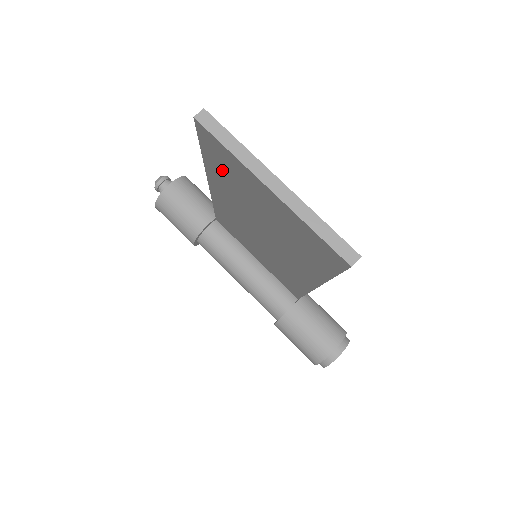
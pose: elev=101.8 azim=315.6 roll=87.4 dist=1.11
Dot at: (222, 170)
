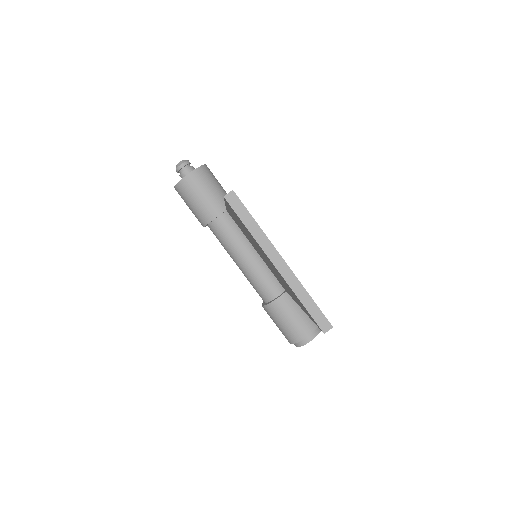
Dot at: (239, 221)
